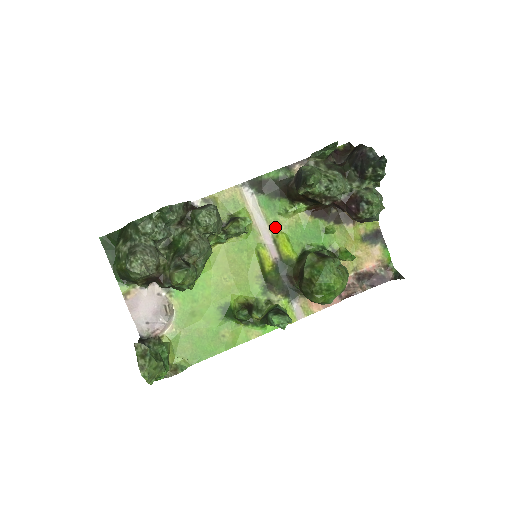
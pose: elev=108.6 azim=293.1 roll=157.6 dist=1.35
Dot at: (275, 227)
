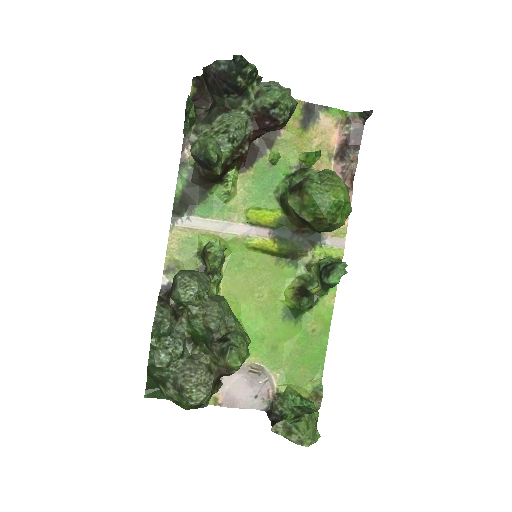
Dot at: (237, 215)
